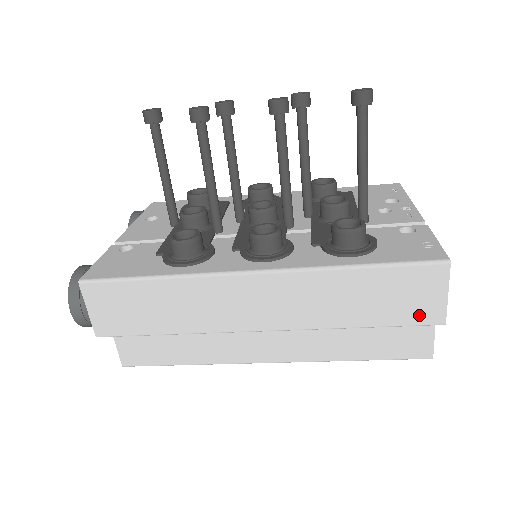
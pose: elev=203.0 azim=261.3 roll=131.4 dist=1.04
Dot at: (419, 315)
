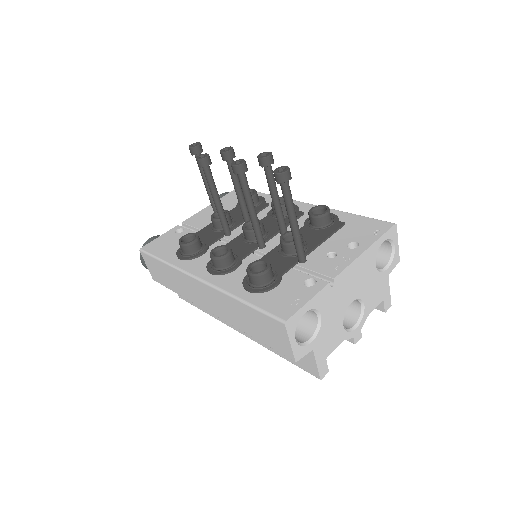
Dot at: (280, 347)
